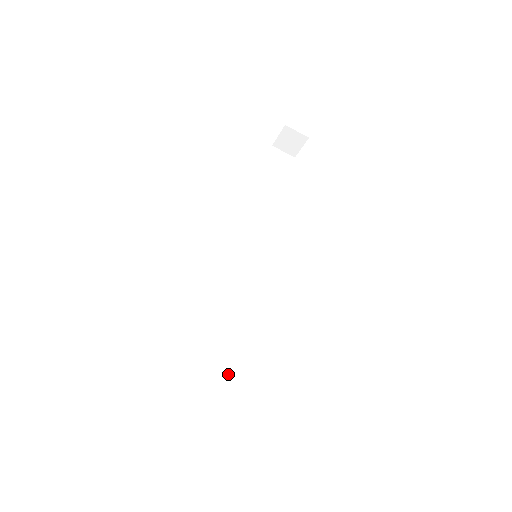
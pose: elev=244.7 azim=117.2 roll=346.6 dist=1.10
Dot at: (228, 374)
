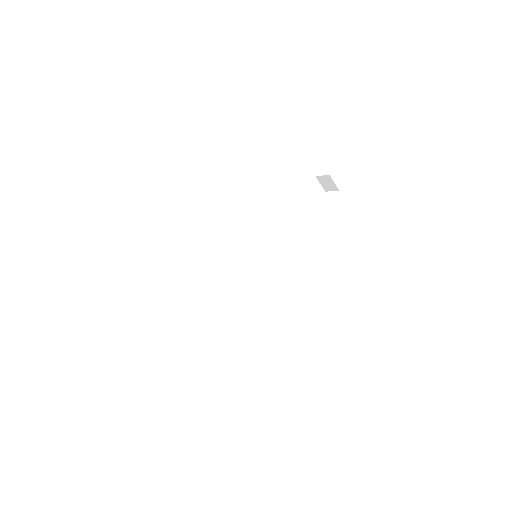
Dot at: (203, 312)
